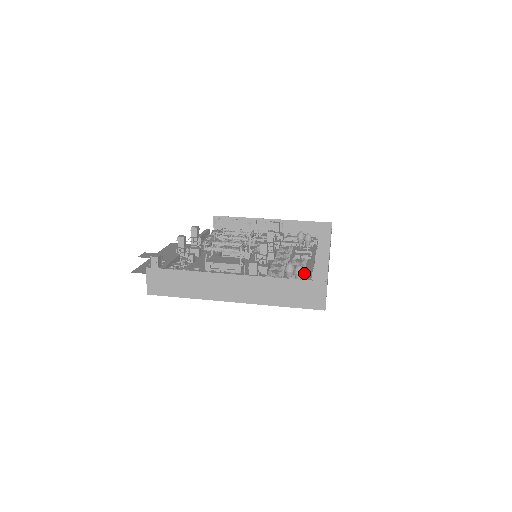
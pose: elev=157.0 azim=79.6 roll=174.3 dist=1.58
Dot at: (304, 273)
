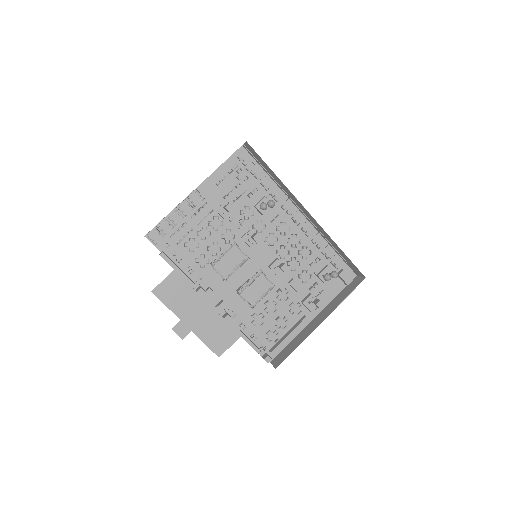
Dot at: (299, 239)
